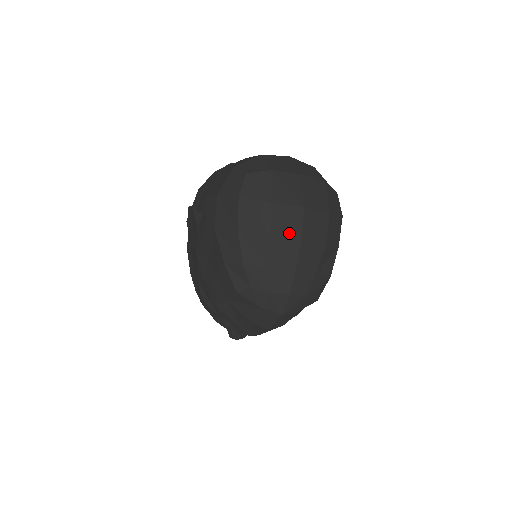
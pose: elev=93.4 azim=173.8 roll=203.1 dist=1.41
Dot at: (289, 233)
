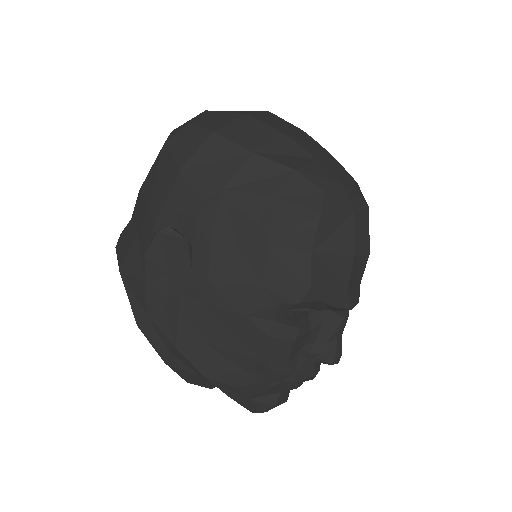
Dot at: (289, 128)
